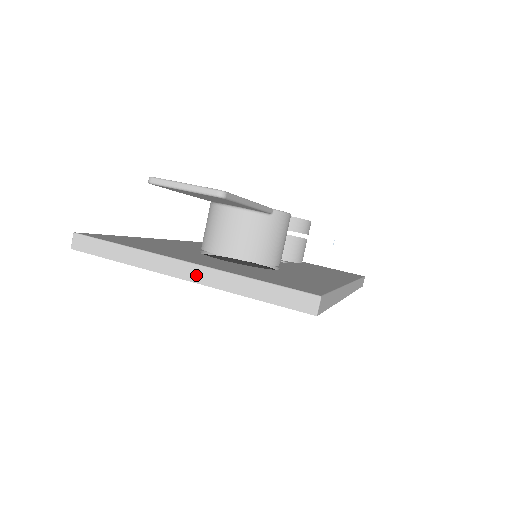
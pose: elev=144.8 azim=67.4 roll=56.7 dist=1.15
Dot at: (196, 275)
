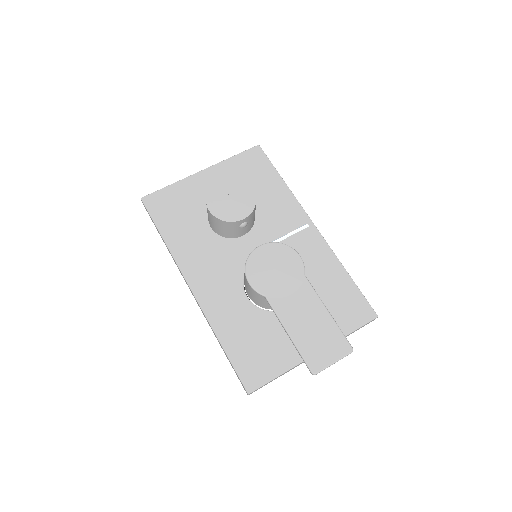
Dot at: occluded
